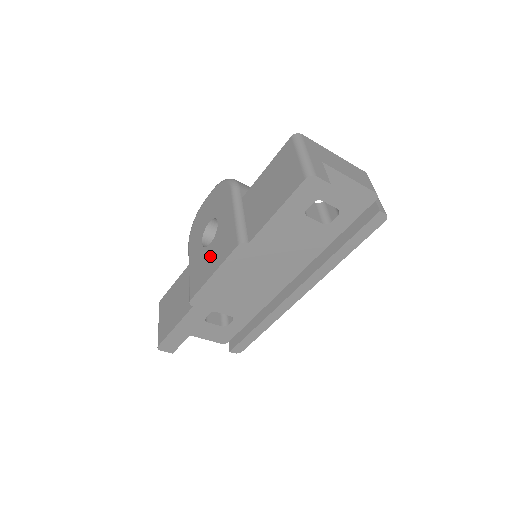
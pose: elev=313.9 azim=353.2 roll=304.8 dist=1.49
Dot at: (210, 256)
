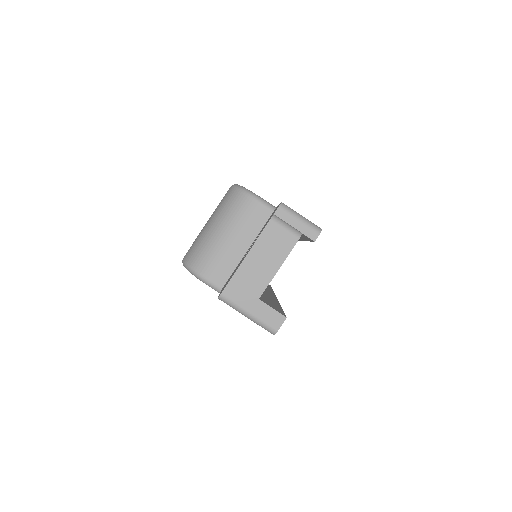
Dot at: occluded
